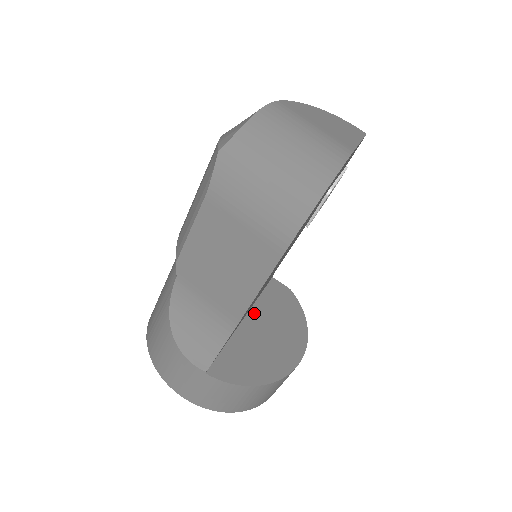
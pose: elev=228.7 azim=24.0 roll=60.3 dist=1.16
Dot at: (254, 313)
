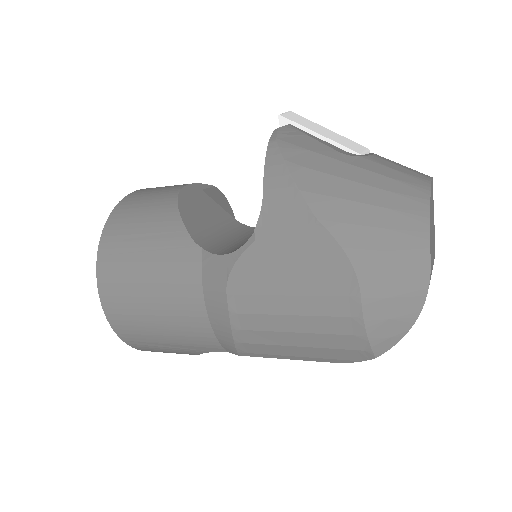
Dot at: occluded
